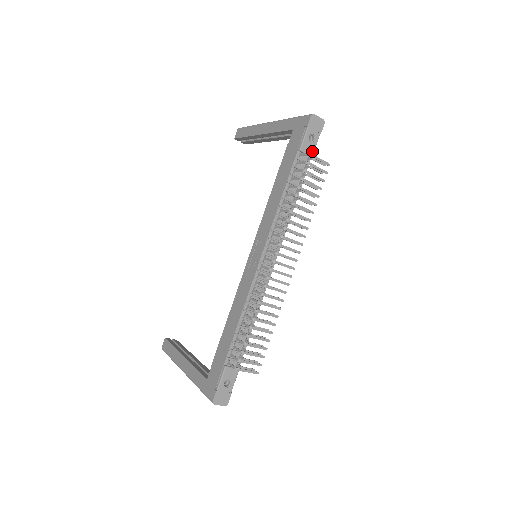
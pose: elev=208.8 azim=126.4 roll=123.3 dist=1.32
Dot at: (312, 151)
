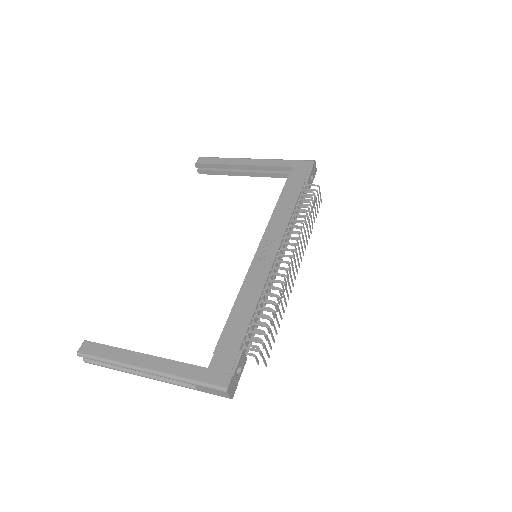
Dot at: (310, 187)
